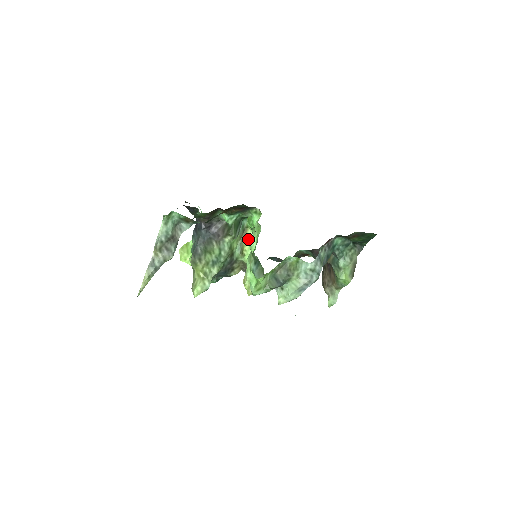
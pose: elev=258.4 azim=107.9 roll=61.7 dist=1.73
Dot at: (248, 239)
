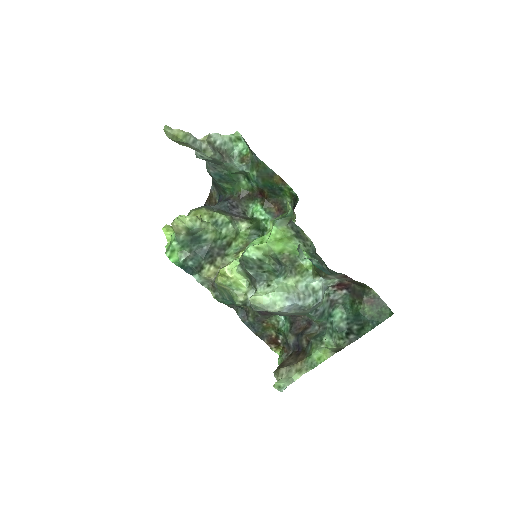
Dot at: occluded
